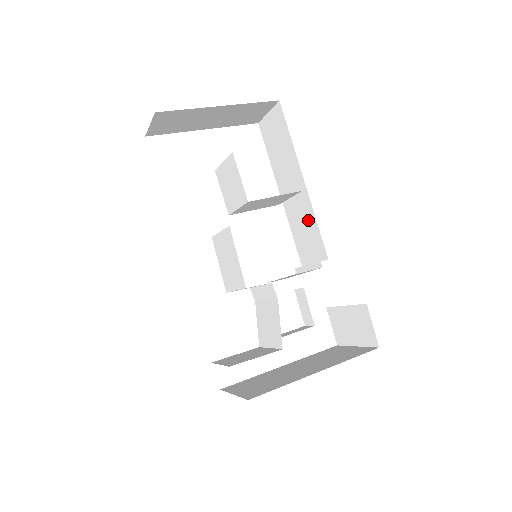
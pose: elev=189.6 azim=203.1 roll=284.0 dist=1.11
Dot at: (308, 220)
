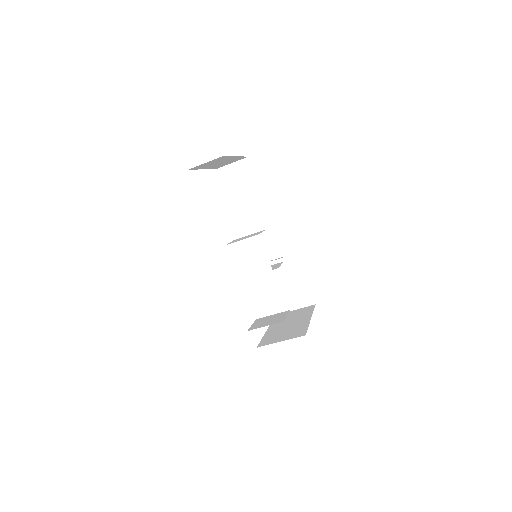
Dot at: (266, 234)
